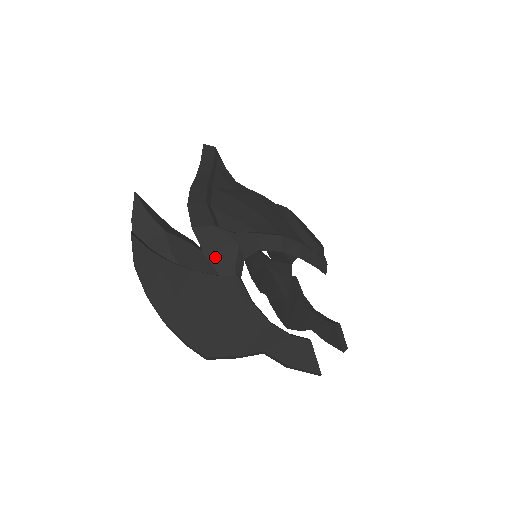
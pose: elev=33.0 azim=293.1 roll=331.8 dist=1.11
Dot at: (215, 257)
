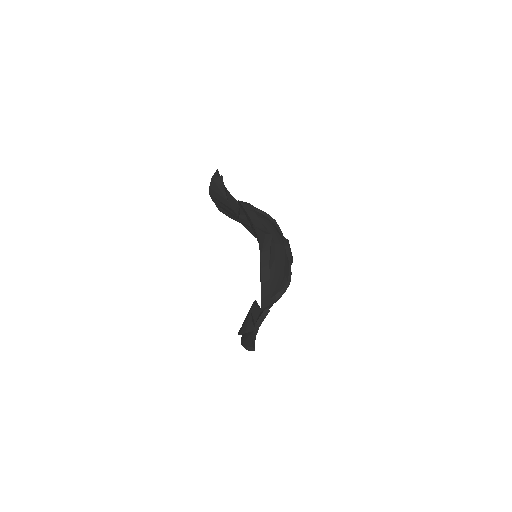
Dot at: occluded
